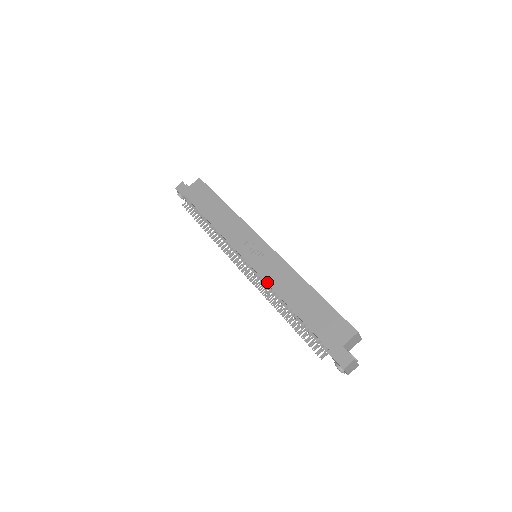
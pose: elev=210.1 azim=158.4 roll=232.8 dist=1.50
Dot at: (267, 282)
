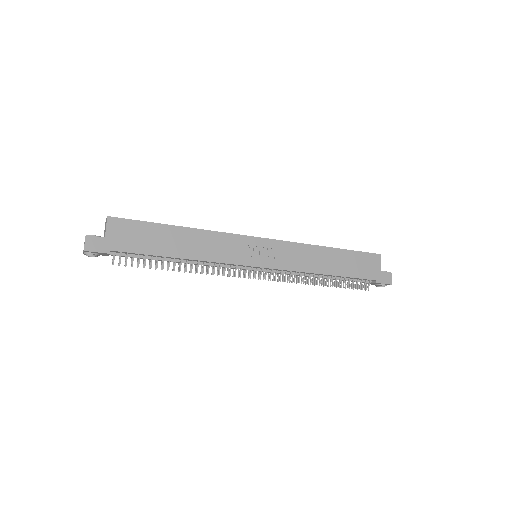
Dot at: (297, 270)
